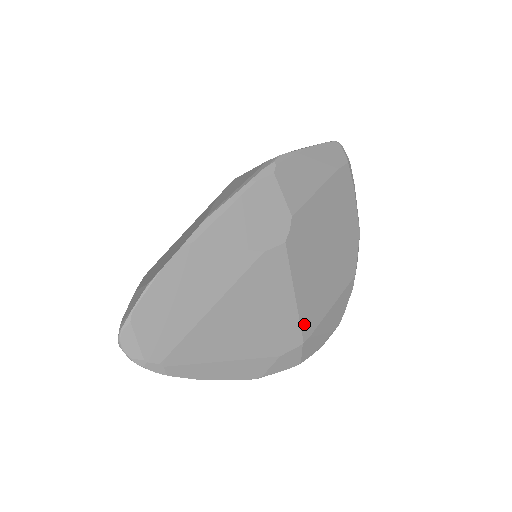
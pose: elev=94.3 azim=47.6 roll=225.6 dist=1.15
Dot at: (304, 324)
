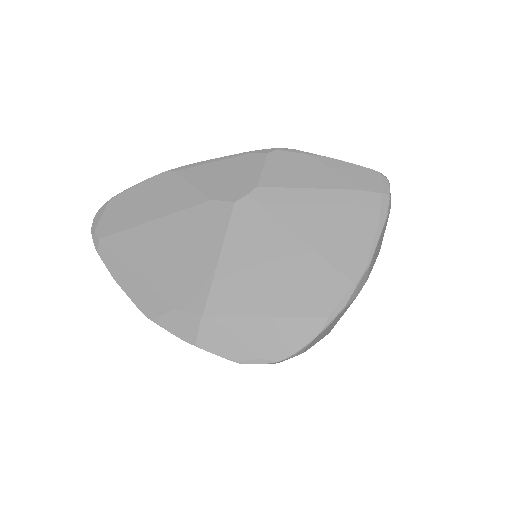
Dot at: (215, 297)
